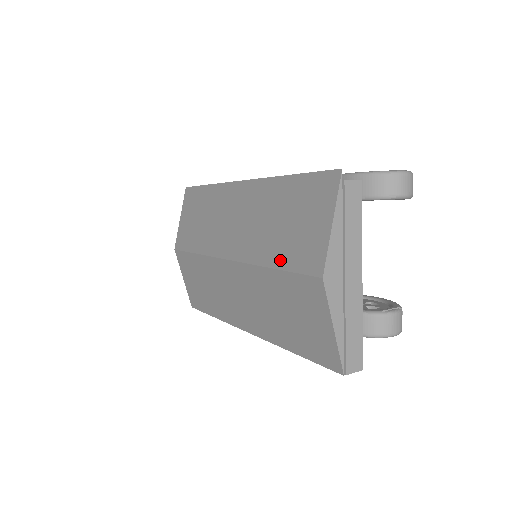
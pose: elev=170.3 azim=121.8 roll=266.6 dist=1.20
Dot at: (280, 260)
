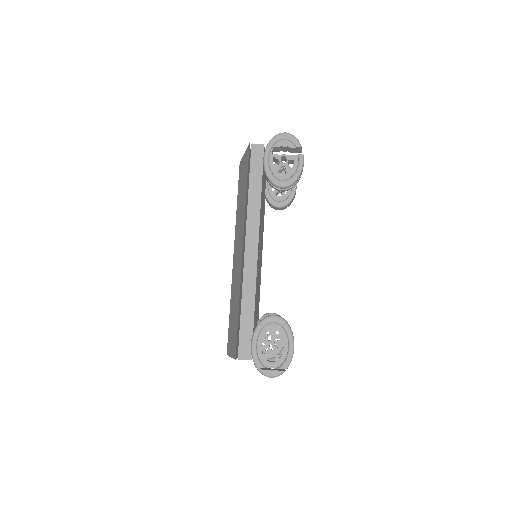
Dot at: (230, 316)
